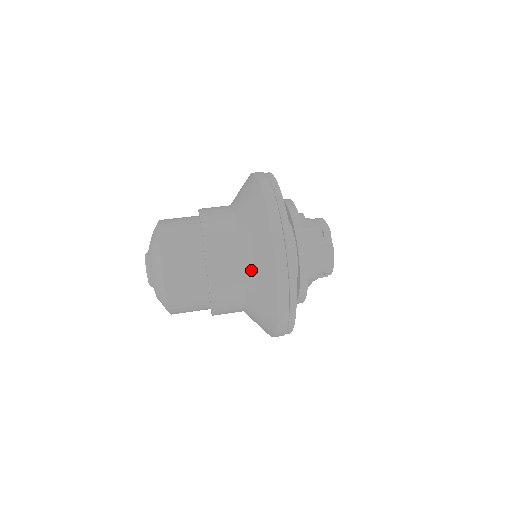
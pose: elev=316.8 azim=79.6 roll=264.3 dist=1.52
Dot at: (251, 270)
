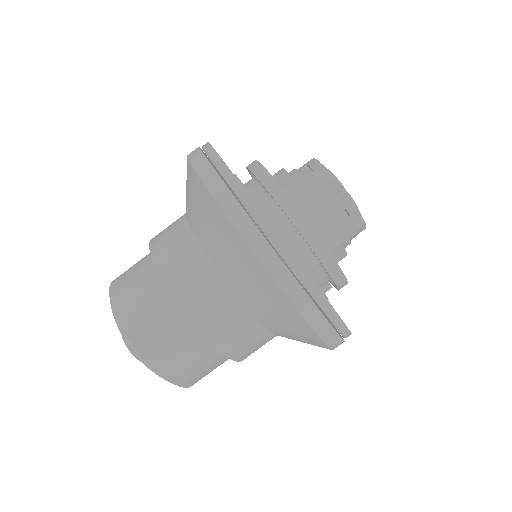
Dot at: (288, 338)
